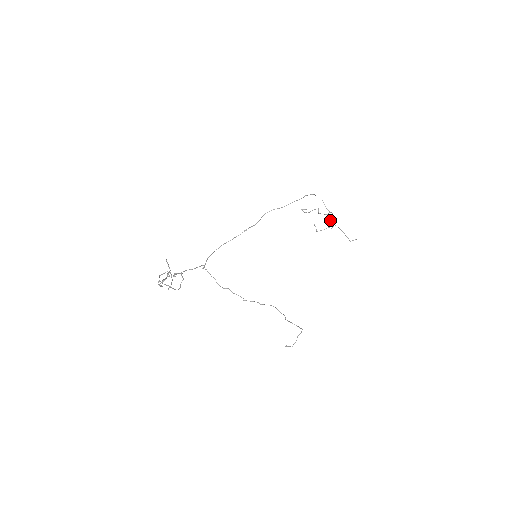
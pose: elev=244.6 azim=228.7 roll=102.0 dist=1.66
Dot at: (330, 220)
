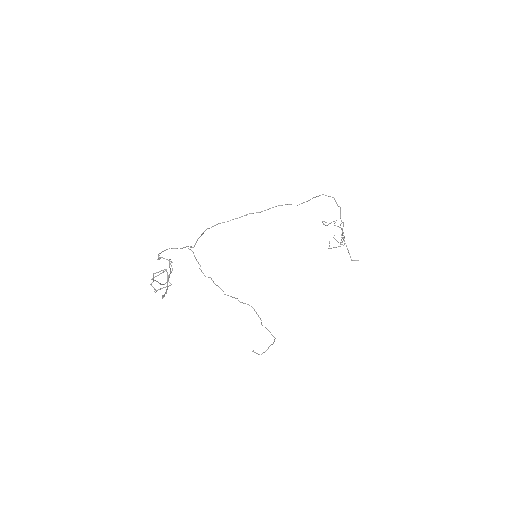
Dot at: occluded
